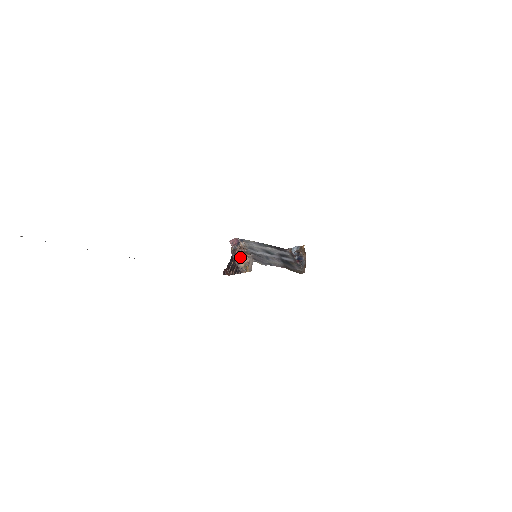
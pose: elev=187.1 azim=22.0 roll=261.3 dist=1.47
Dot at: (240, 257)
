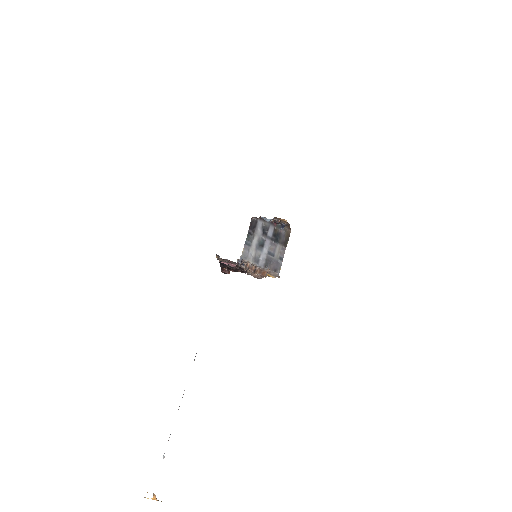
Dot at: occluded
